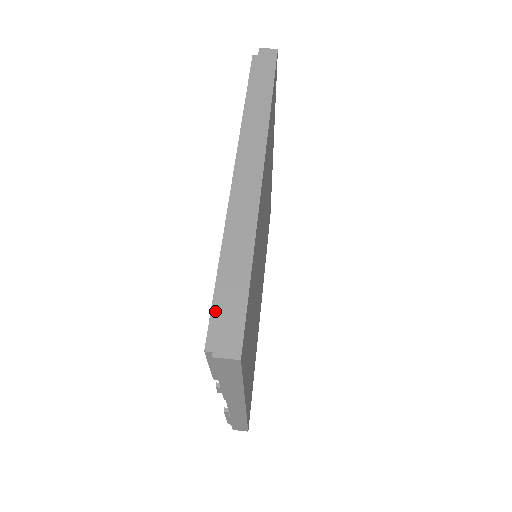
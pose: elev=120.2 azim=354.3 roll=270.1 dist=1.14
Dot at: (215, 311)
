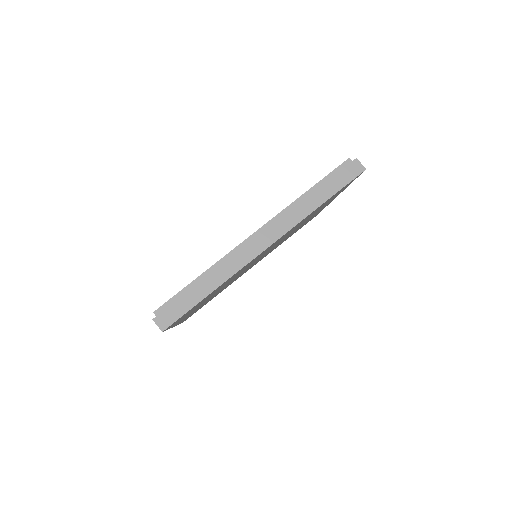
Dot at: (174, 299)
